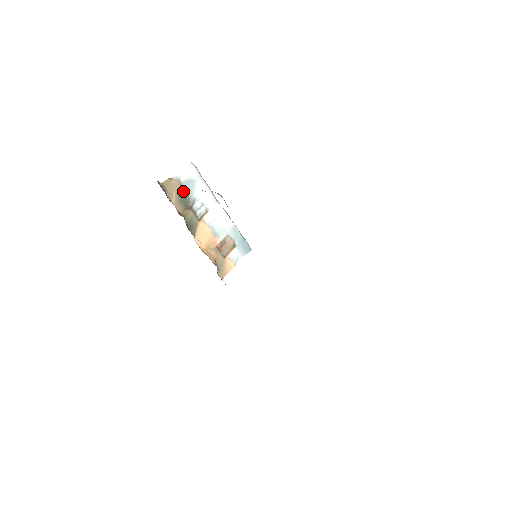
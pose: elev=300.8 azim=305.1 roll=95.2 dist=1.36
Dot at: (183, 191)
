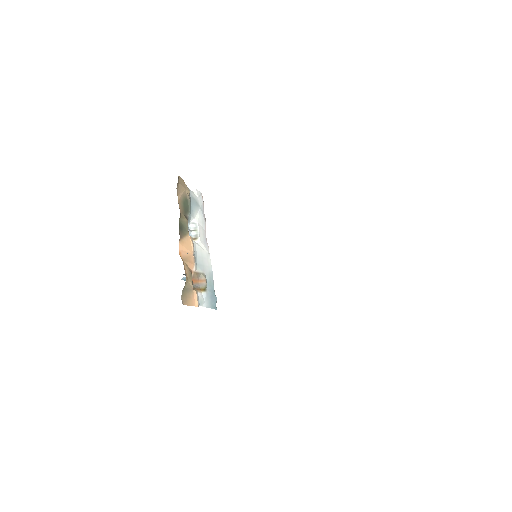
Dot at: (189, 200)
